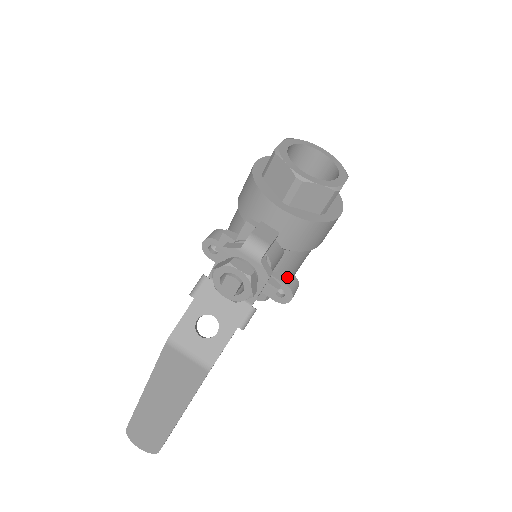
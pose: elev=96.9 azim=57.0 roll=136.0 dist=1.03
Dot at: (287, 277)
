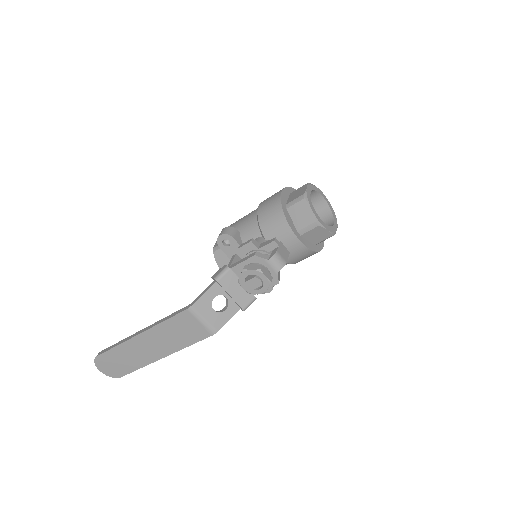
Dot at: occluded
